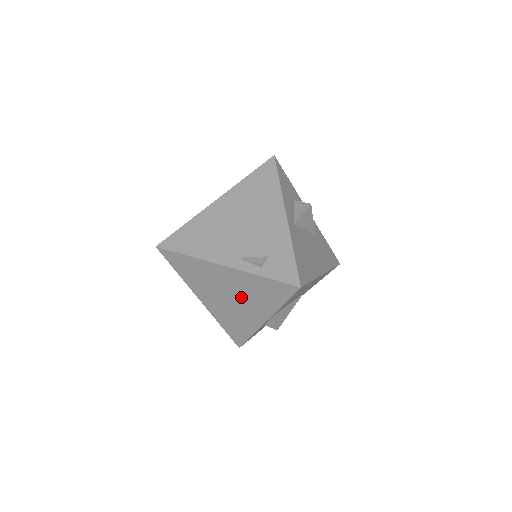
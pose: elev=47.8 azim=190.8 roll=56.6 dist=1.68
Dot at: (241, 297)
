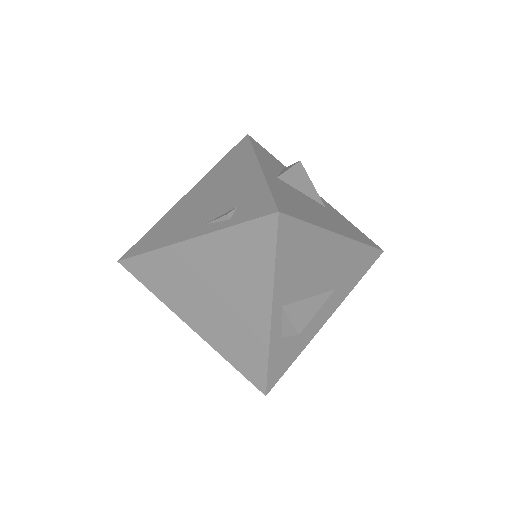
Dot at: (226, 286)
